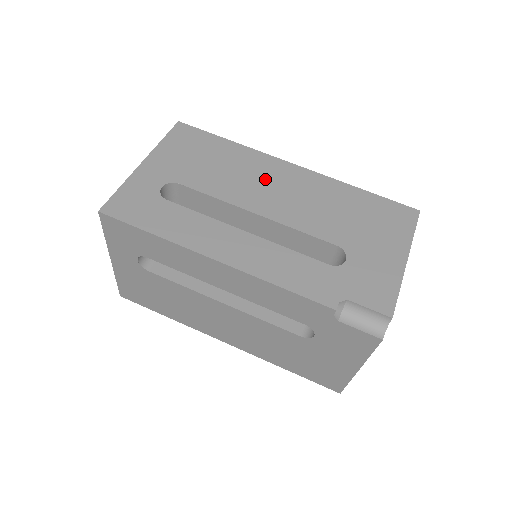
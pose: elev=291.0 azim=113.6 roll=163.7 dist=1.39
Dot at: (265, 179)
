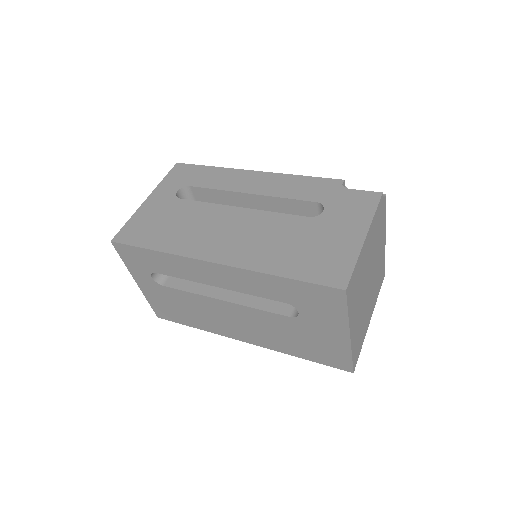
Dot at: occluded
